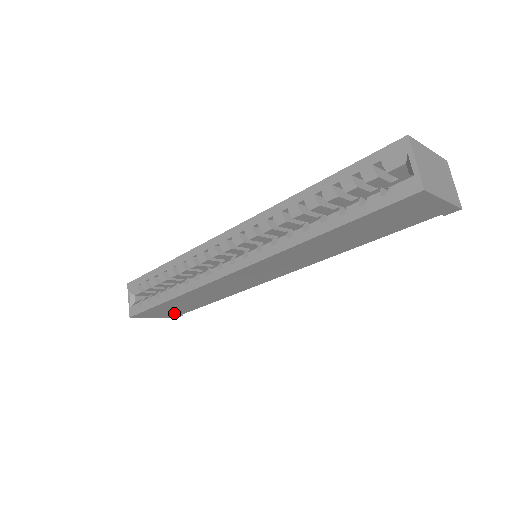
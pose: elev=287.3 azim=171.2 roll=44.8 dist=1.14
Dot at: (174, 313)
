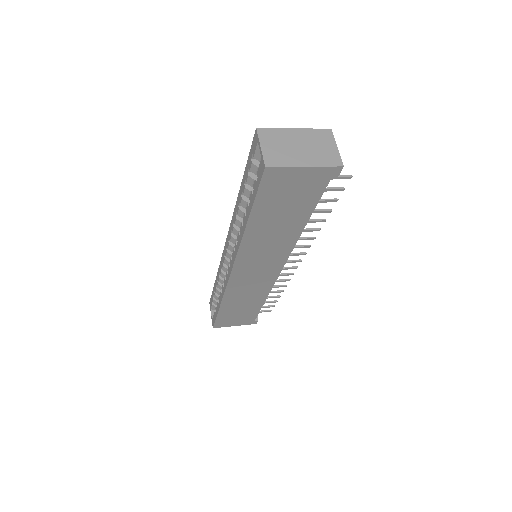
Dot at: (246, 319)
